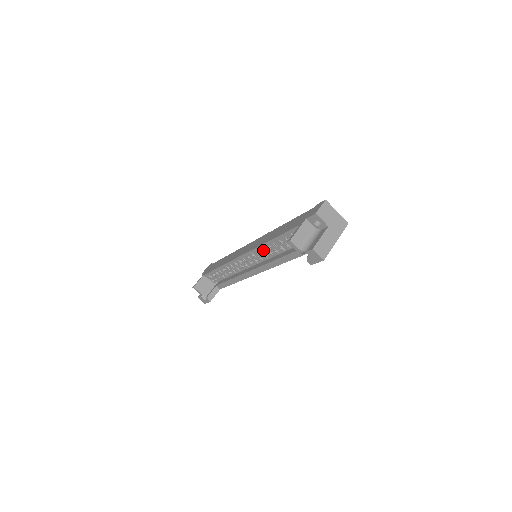
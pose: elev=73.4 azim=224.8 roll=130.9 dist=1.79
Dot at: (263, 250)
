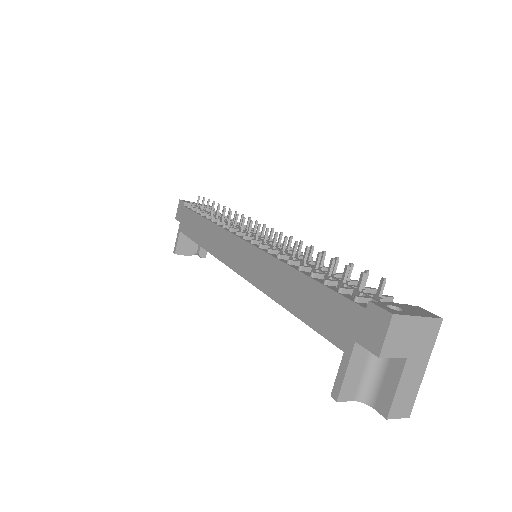
Dot at: occluded
